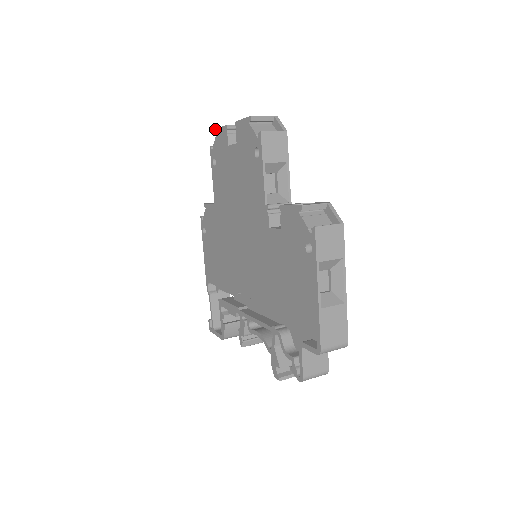
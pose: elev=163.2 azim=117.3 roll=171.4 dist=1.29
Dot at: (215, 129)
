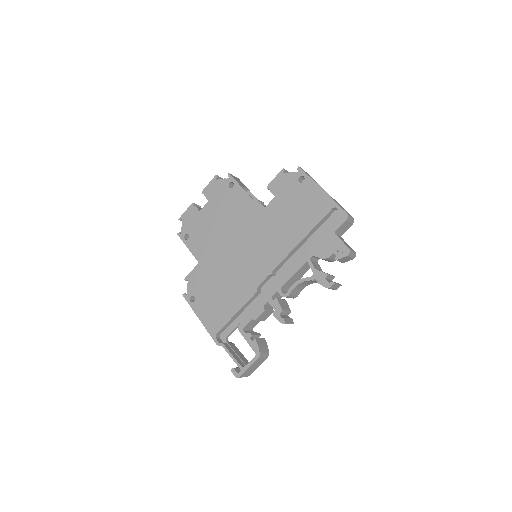
Dot at: (180, 217)
